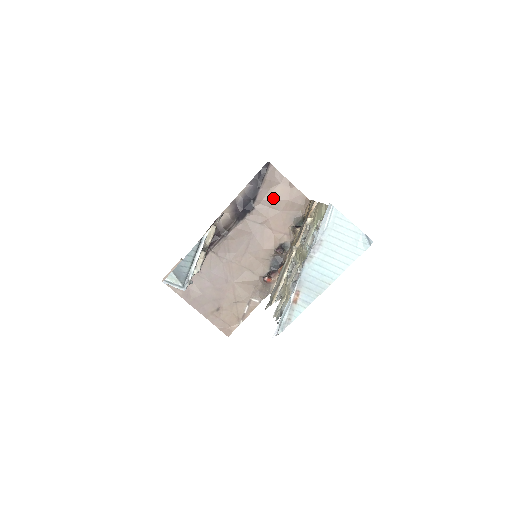
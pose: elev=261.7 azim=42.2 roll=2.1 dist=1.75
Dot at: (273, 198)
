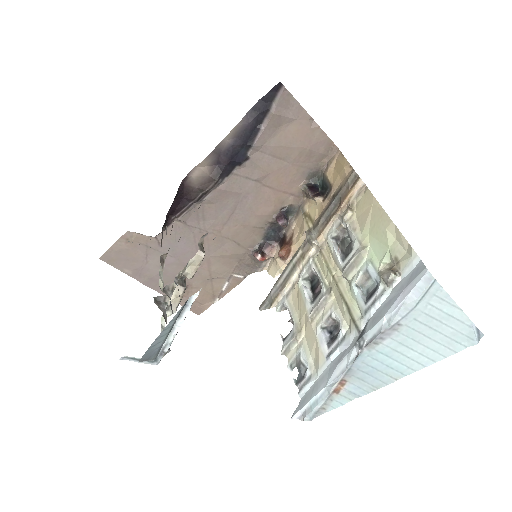
Dot at: (281, 143)
